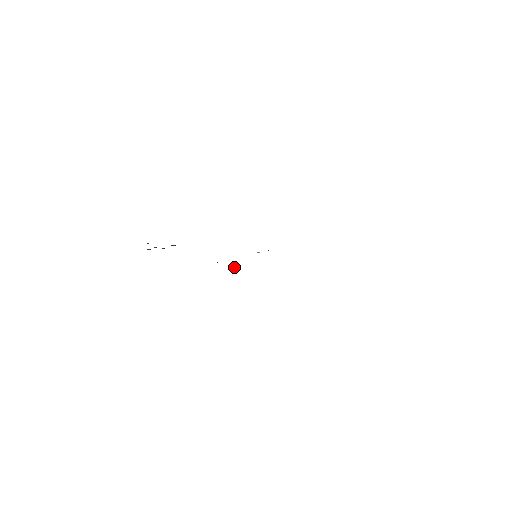
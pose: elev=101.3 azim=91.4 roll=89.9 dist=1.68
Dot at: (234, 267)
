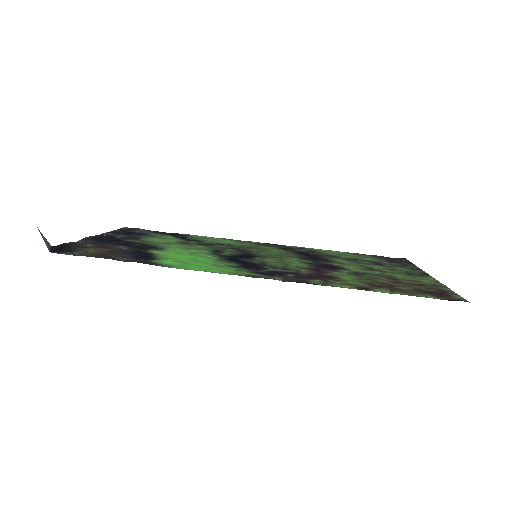
Dot at: (232, 239)
